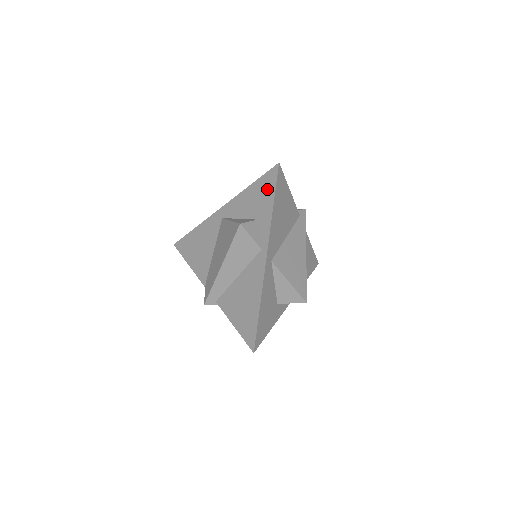
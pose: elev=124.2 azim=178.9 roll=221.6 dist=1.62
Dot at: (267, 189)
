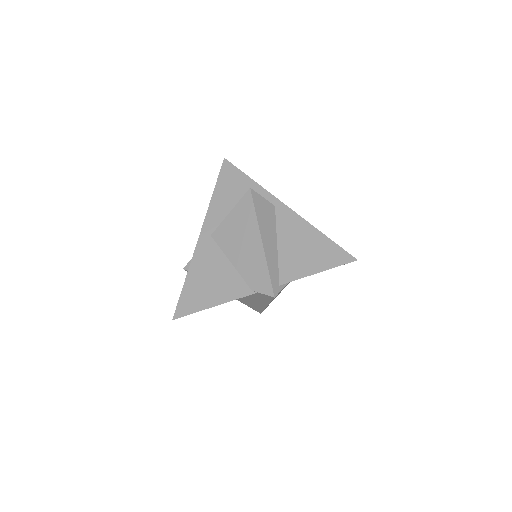
Dot at: (233, 177)
